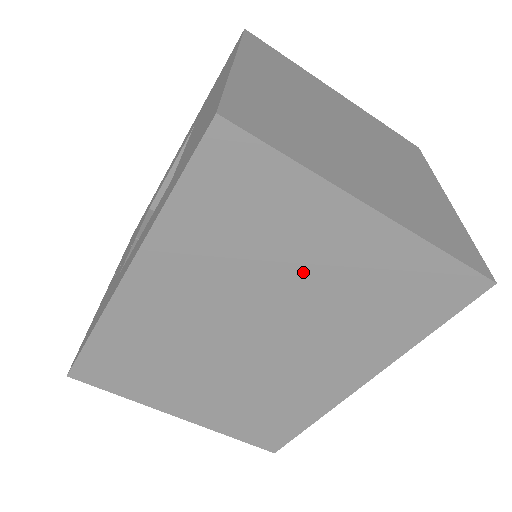
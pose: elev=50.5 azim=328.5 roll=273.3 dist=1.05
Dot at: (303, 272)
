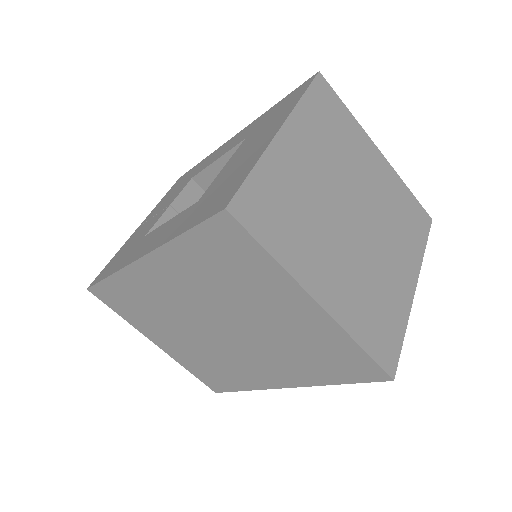
Dot at: (261, 313)
